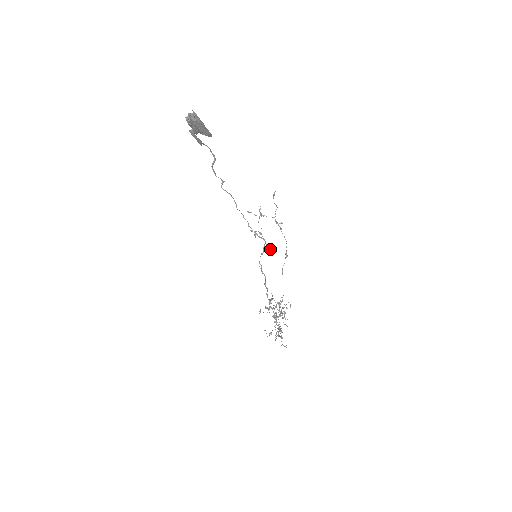
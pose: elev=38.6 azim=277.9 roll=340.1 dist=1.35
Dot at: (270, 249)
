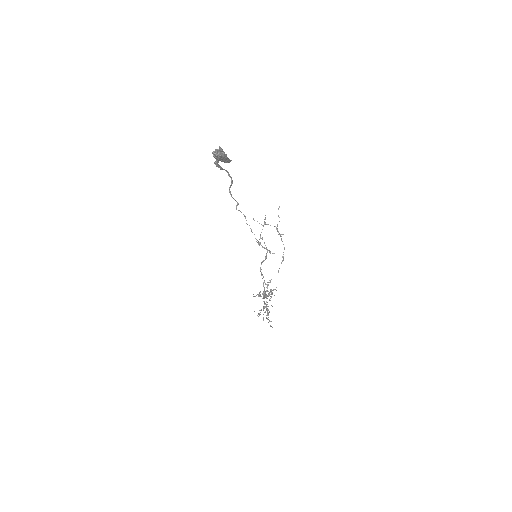
Dot at: (270, 253)
